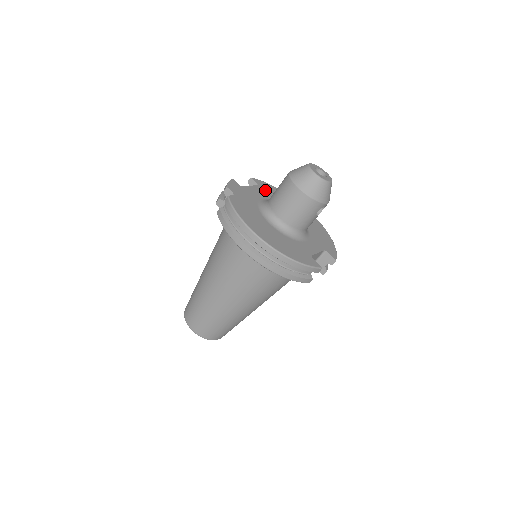
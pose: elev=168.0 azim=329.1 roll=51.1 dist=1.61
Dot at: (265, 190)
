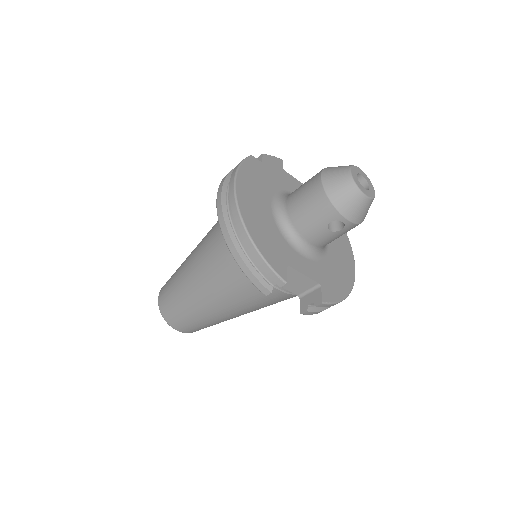
Dot at: occluded
